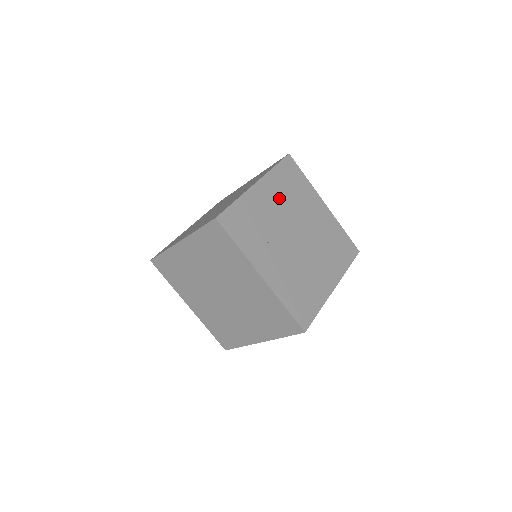
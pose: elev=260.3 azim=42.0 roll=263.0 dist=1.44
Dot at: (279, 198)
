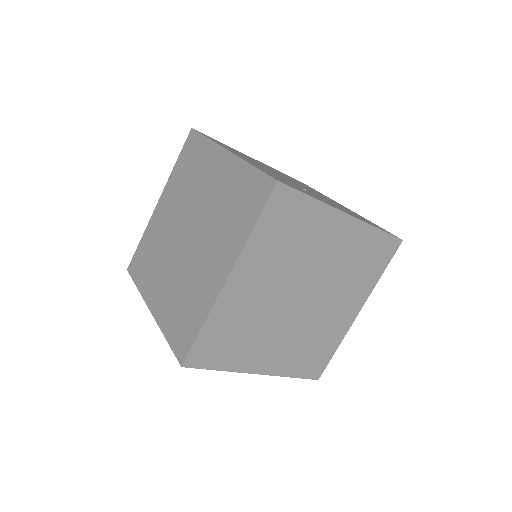
Dot at: (248, 159)
